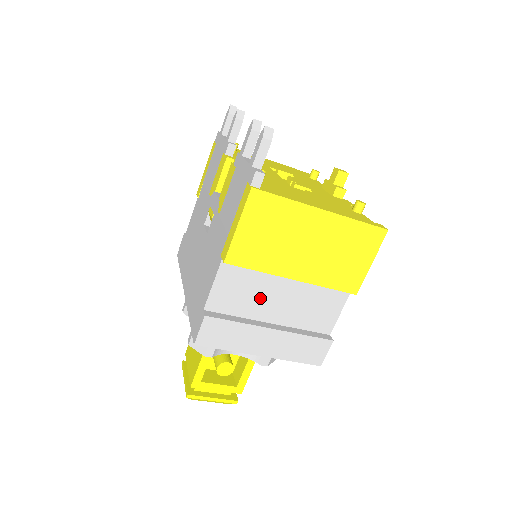
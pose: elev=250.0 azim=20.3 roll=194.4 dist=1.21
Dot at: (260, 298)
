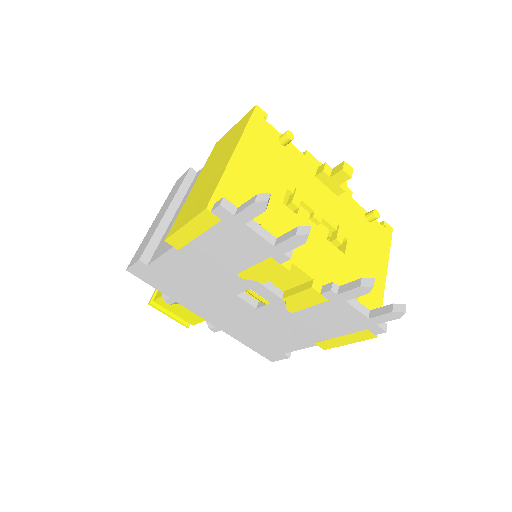
Dot at: occluded
